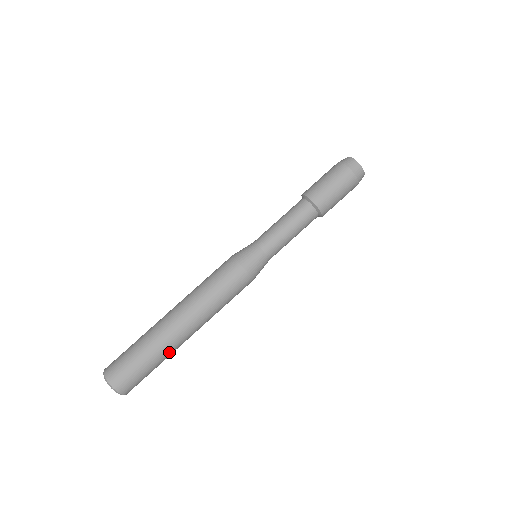
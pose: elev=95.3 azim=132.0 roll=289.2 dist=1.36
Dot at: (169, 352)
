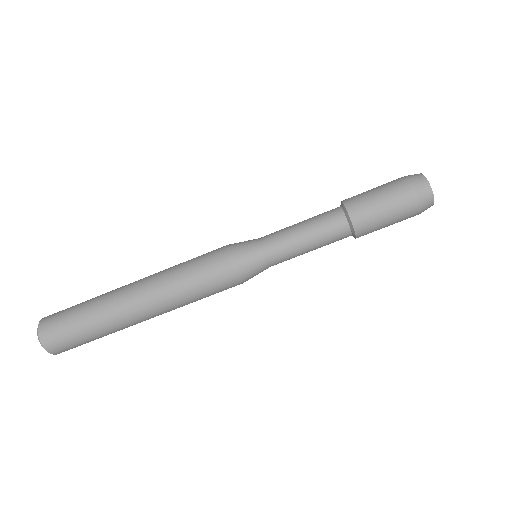
Dot at: (115, 328)
